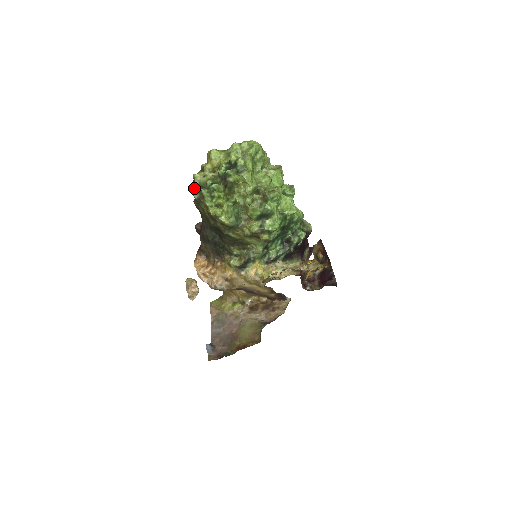
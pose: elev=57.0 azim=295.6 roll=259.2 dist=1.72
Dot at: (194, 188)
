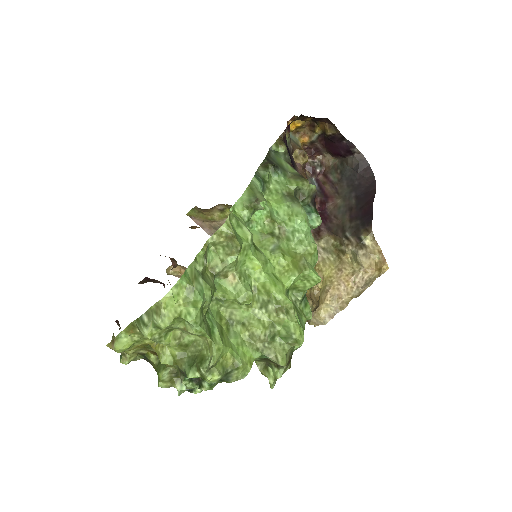
Dot at: occluded
